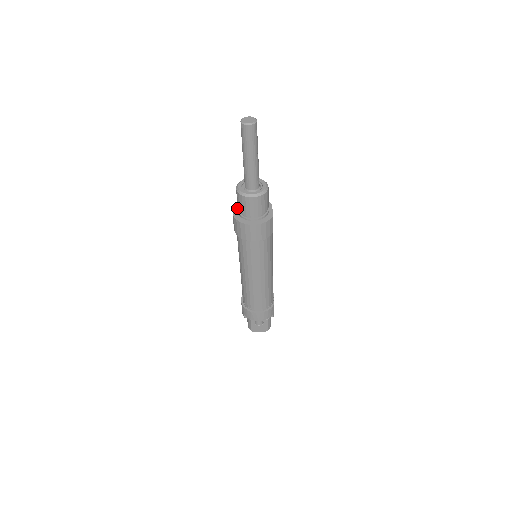
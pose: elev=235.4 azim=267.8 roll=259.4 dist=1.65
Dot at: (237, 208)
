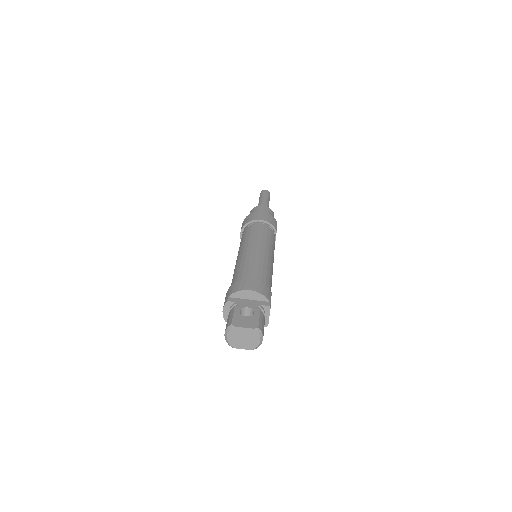
Dot at: occluded
